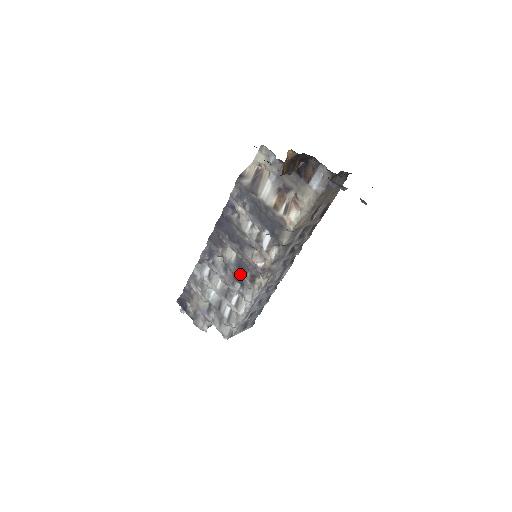
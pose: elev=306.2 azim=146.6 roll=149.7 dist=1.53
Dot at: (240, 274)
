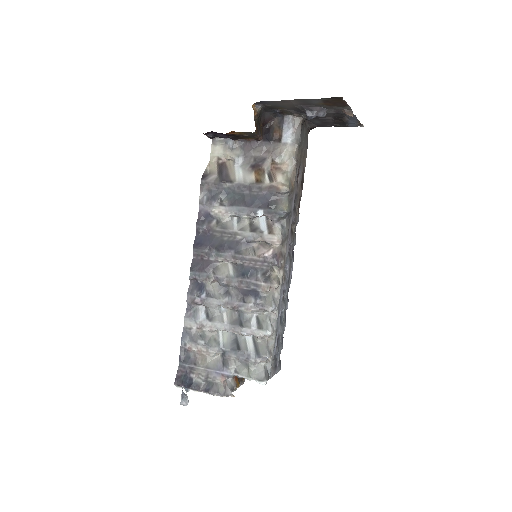
Dot at: (248, 282)
